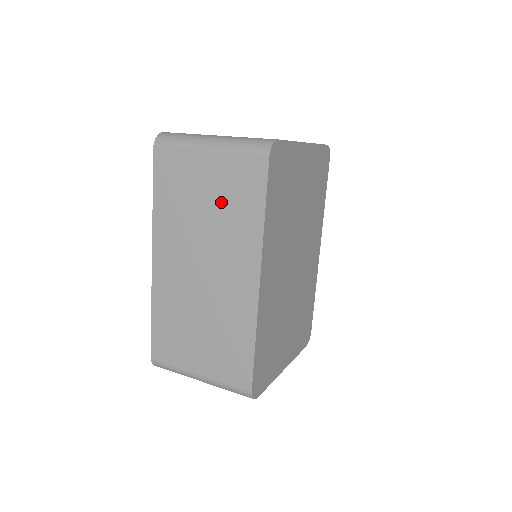
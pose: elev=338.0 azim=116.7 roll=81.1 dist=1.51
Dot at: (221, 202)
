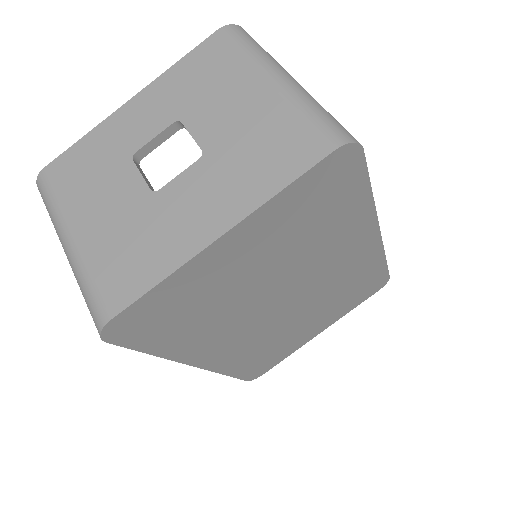
Dot at: occluded
